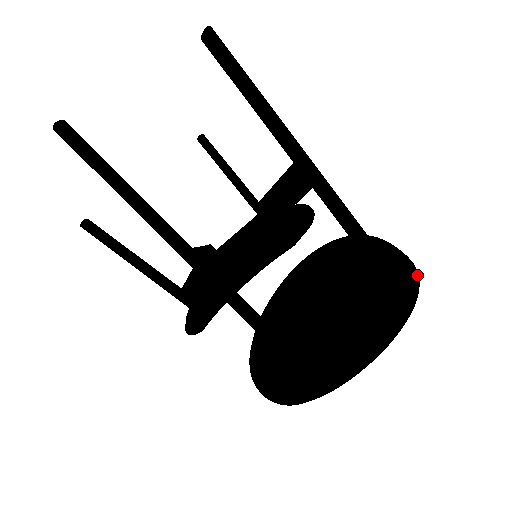
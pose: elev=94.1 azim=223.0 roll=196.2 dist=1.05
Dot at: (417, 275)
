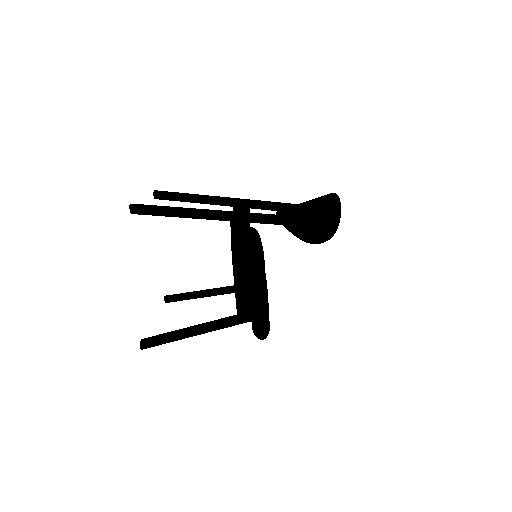
Dot at: occluded
